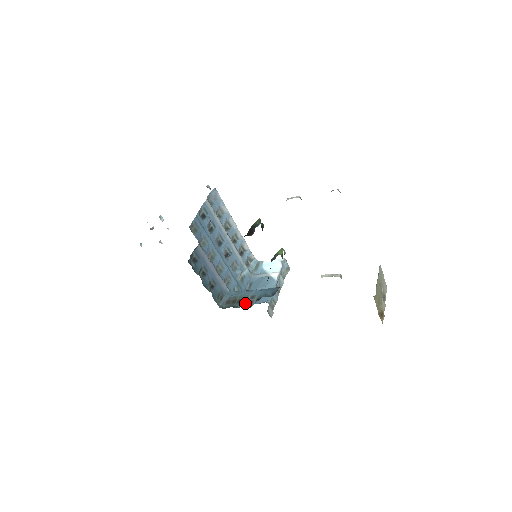
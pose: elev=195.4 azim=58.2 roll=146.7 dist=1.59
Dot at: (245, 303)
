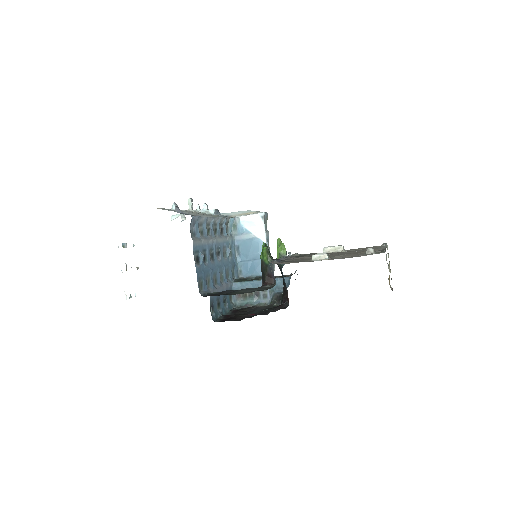
Dot at: (259, 297)
